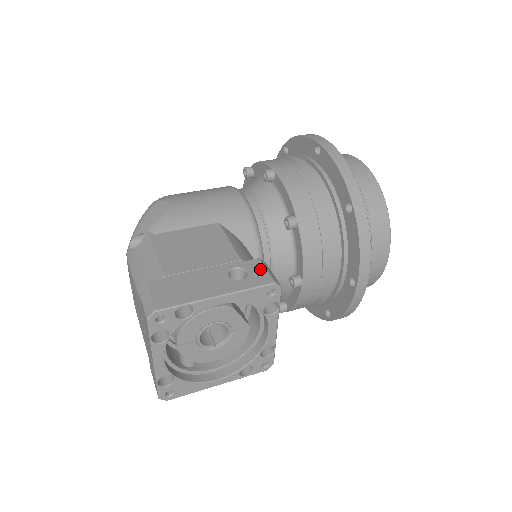
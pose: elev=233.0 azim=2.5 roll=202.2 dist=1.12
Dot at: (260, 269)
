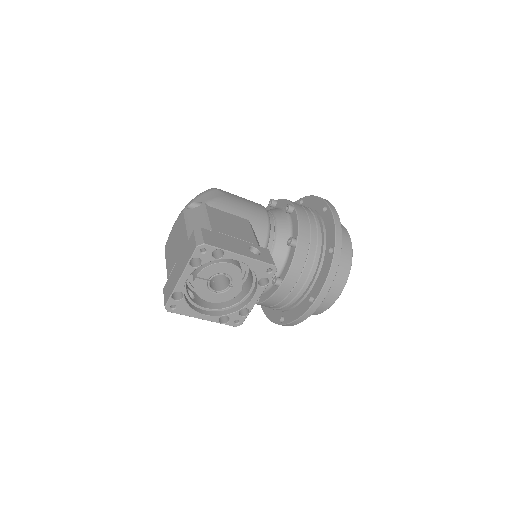
Dot at: (268, 255)
